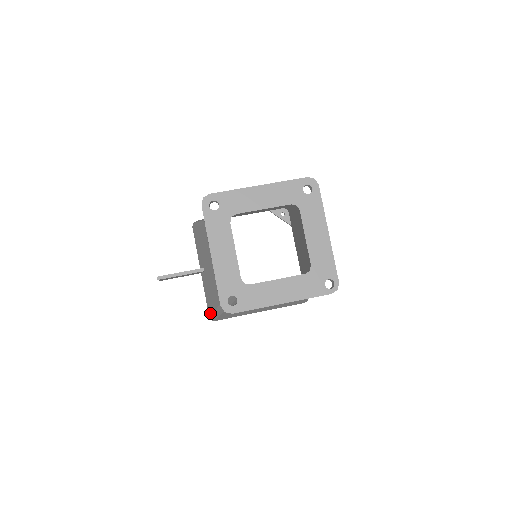
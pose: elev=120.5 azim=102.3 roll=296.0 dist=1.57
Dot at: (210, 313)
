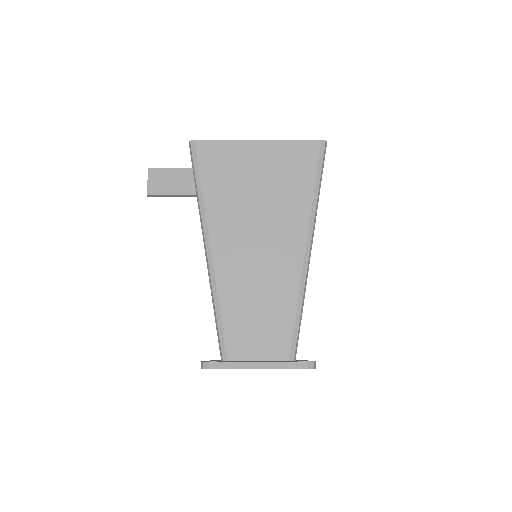
Dot at: occluded
